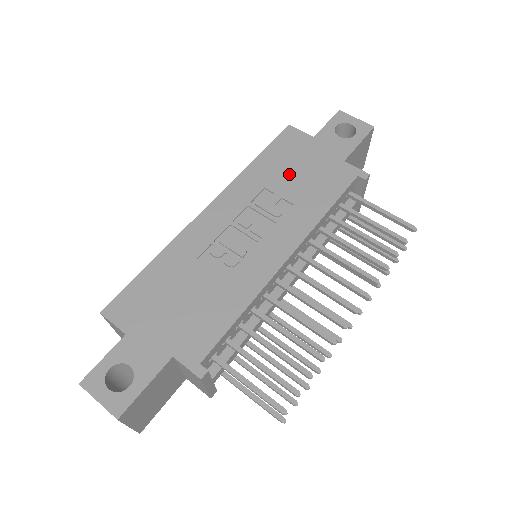
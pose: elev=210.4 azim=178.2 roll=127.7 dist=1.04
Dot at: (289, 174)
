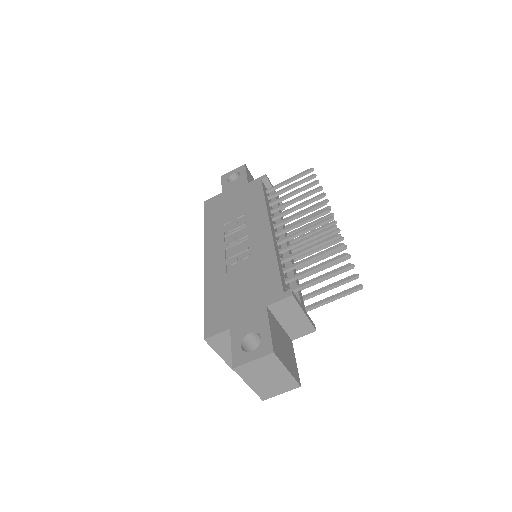
Dot at: (228, 210)
